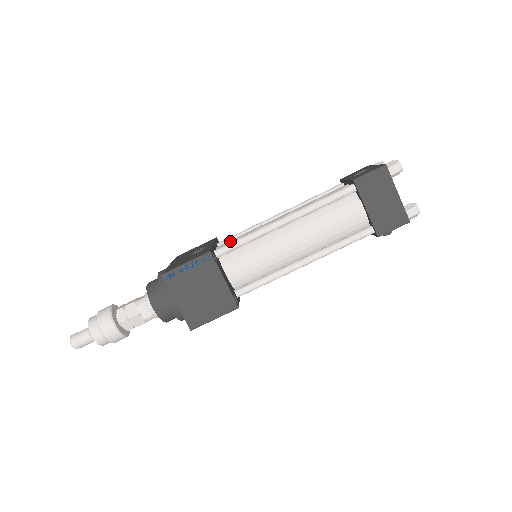
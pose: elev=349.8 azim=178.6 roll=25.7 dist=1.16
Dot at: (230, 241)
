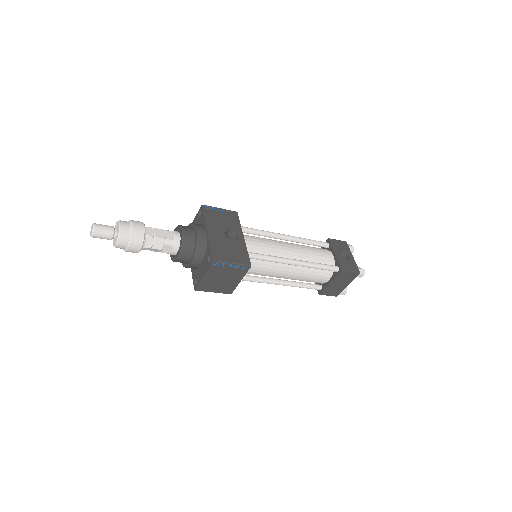
Dot at: (254, 244)
